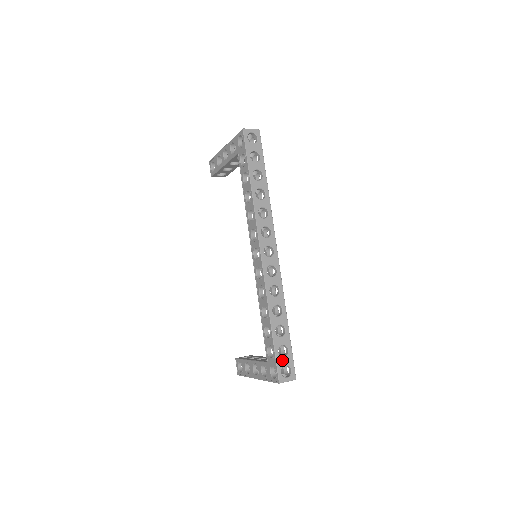
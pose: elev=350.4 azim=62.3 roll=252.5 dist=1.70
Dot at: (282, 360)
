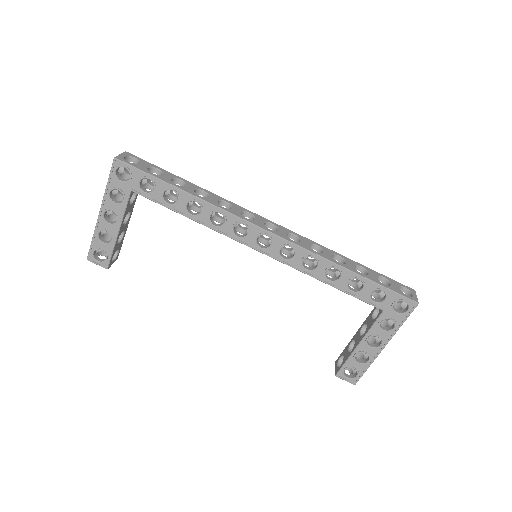
Dot at: (394, 287)
